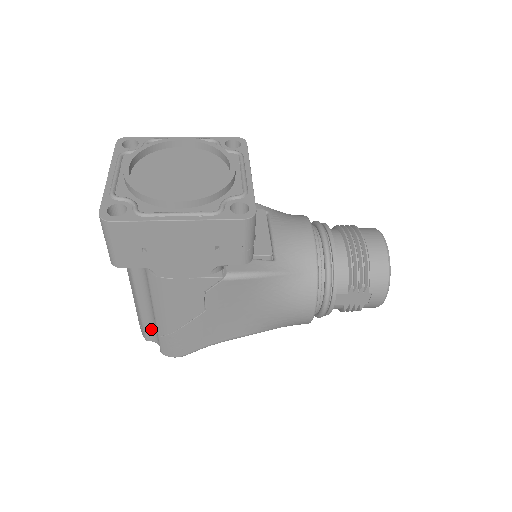
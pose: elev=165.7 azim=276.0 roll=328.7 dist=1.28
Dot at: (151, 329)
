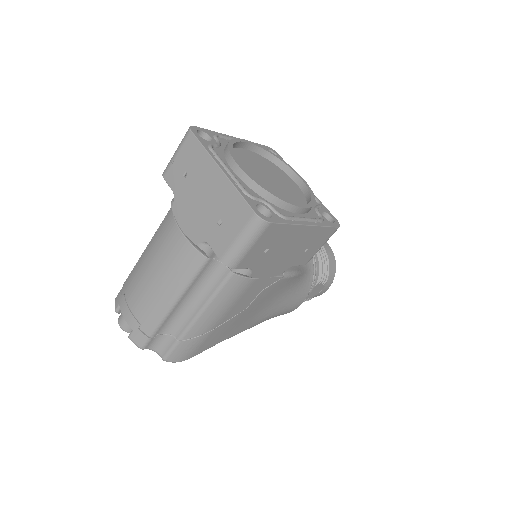
Dot at: (160, 335)
